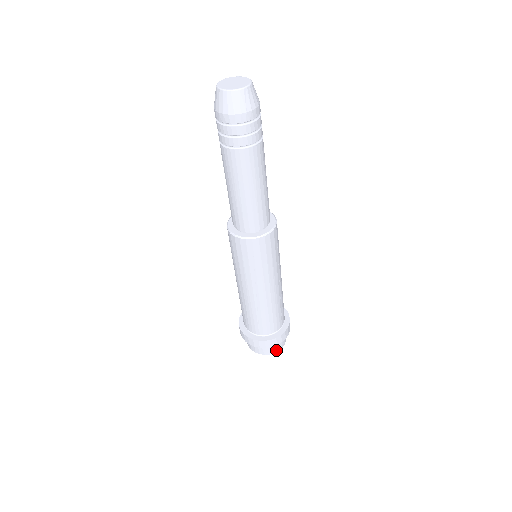
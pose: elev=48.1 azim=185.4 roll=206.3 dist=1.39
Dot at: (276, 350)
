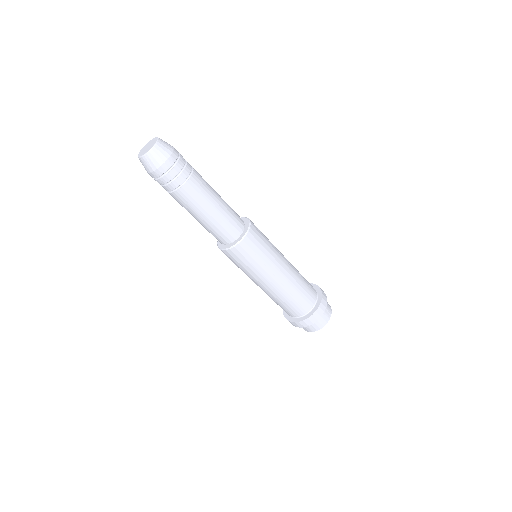
Dot at: (313, 330)
